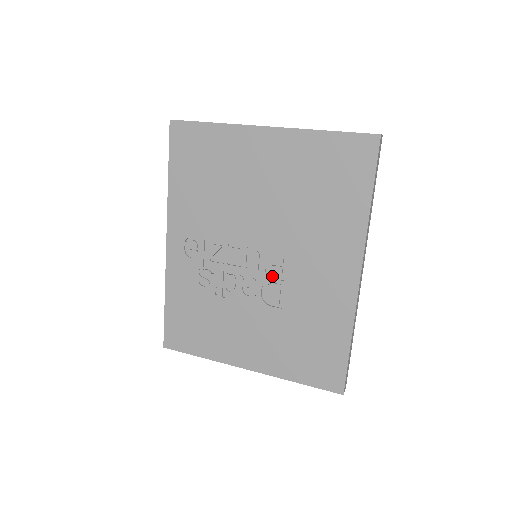
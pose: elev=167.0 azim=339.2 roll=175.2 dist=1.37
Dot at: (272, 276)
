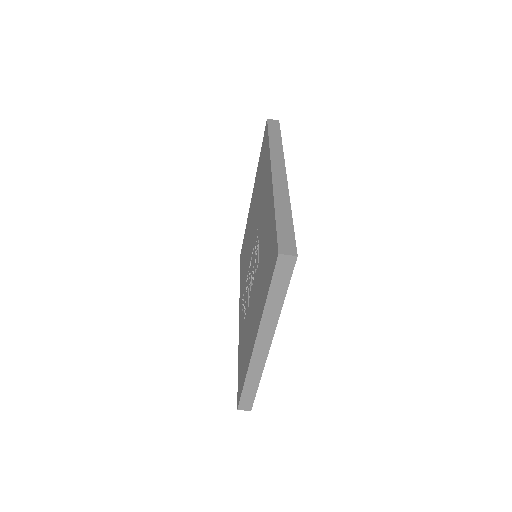
Dot at: occluded
